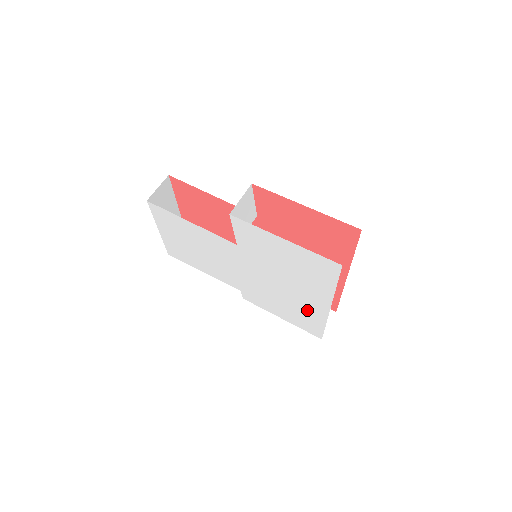
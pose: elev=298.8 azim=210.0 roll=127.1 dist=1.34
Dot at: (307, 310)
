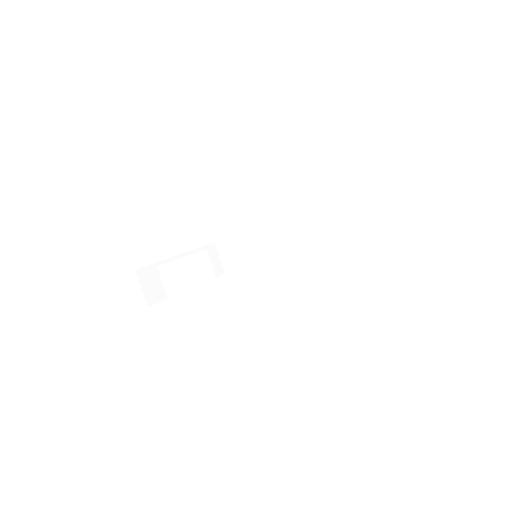
Dot at: occluded
